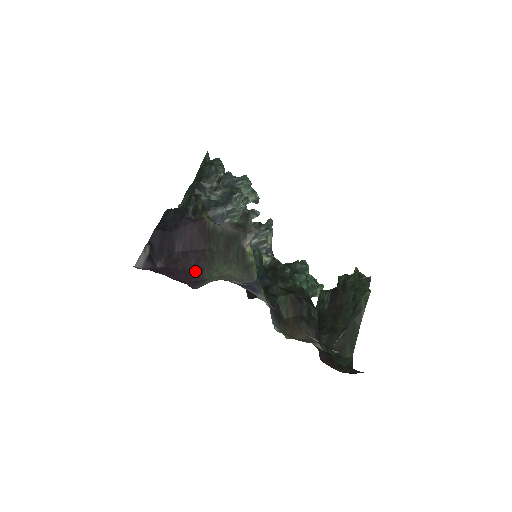
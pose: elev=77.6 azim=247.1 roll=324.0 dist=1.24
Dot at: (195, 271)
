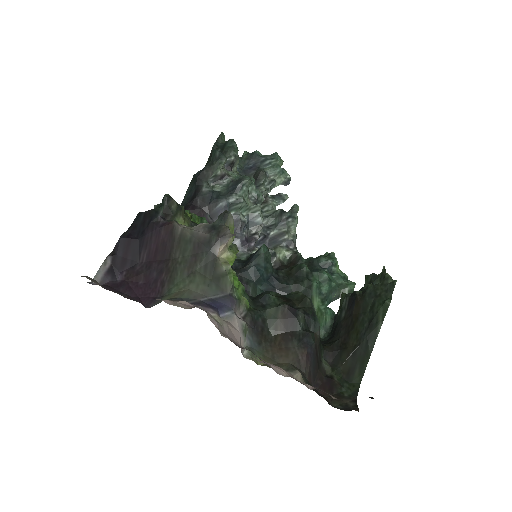
Dot at: (155, 285)
